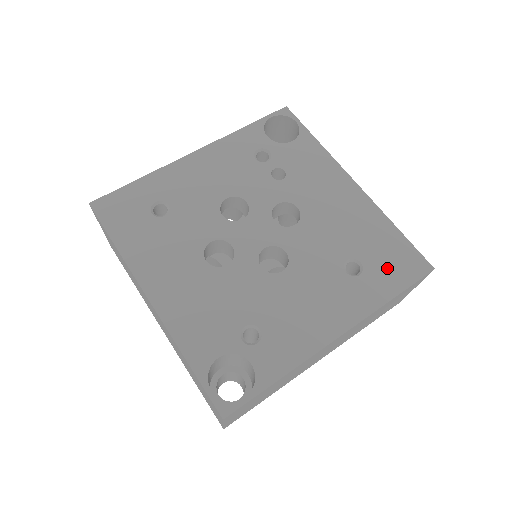
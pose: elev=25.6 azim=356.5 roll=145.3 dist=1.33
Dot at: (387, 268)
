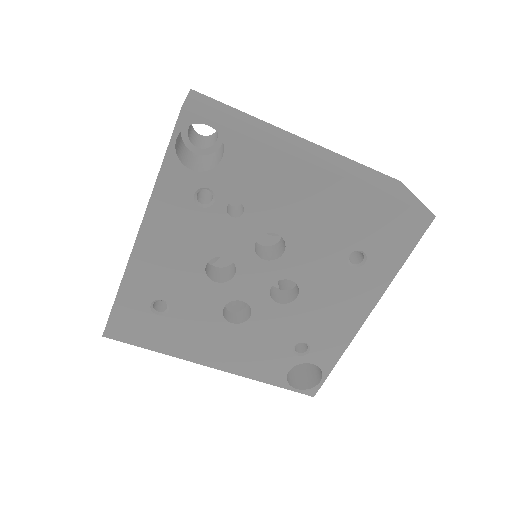
Dot at: (389, 242)
